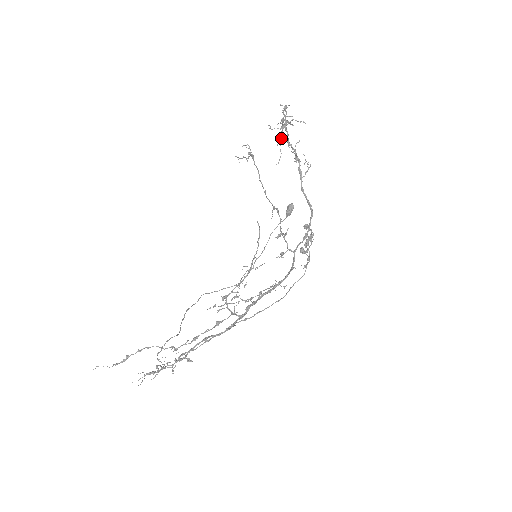
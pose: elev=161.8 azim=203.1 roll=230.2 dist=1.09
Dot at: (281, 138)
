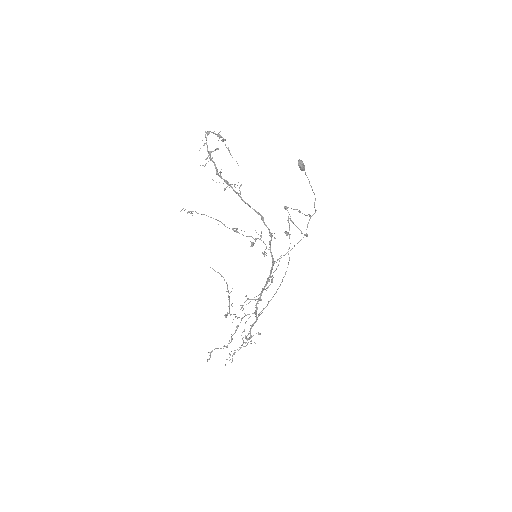
Dot at: (228, 150)
